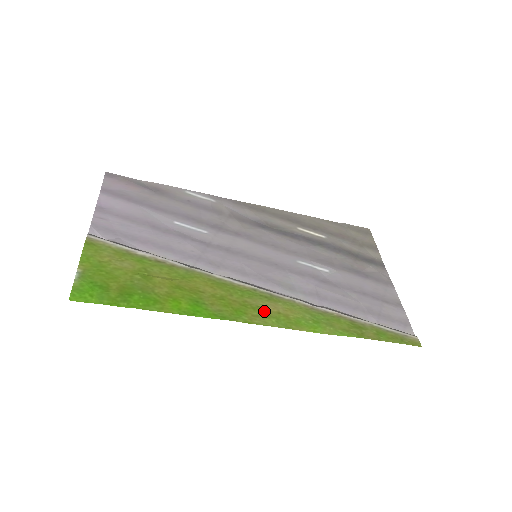
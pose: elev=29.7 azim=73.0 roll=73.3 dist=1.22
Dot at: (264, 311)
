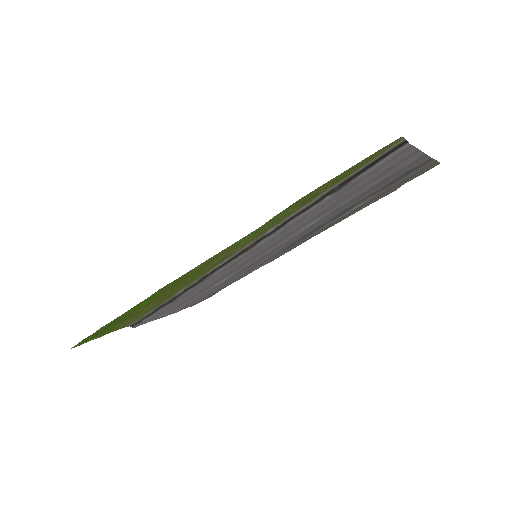
Dot at: (207, 265)
